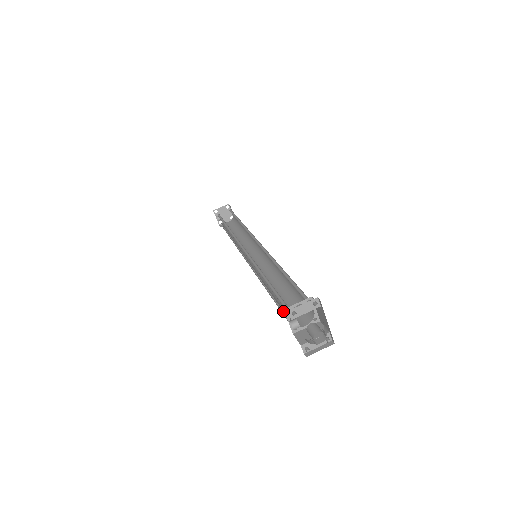
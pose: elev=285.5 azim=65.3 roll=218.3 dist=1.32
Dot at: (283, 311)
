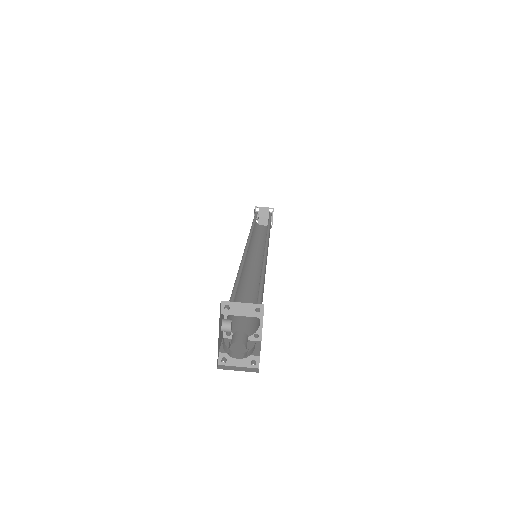
Dot at: occluded
